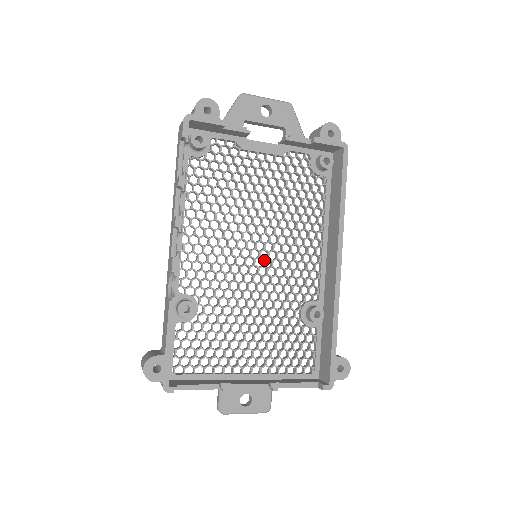
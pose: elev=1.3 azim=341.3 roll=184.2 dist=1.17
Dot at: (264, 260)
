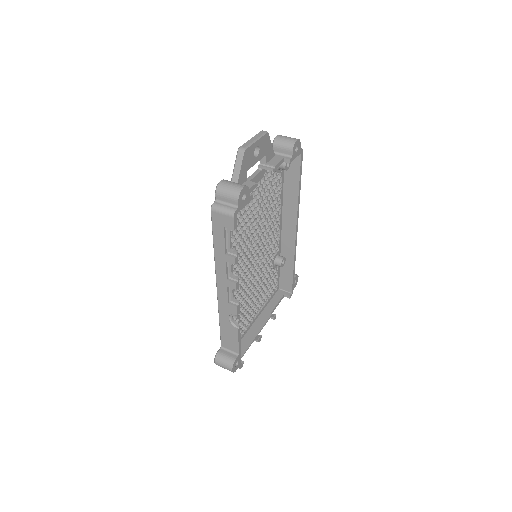
Dot at: (258, 254)
